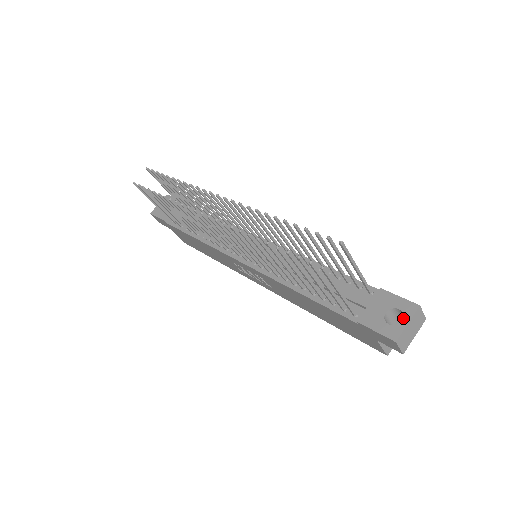
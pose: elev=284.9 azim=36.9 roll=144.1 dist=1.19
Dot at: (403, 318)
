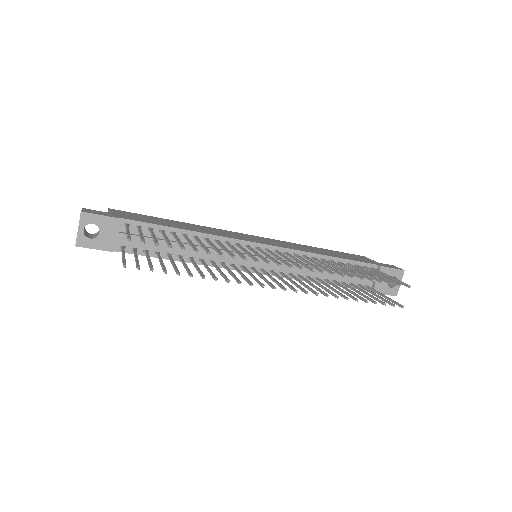
Dot at: occluded
